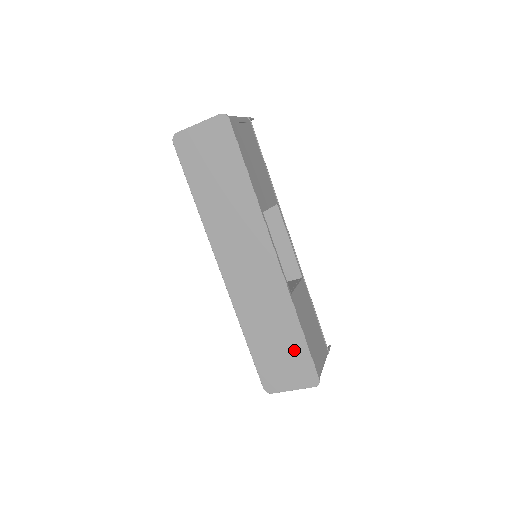
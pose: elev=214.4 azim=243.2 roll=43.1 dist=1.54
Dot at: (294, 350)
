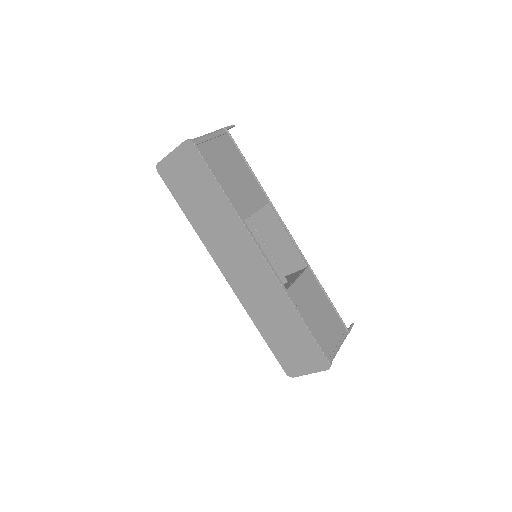
Dot at: (301, 339)
